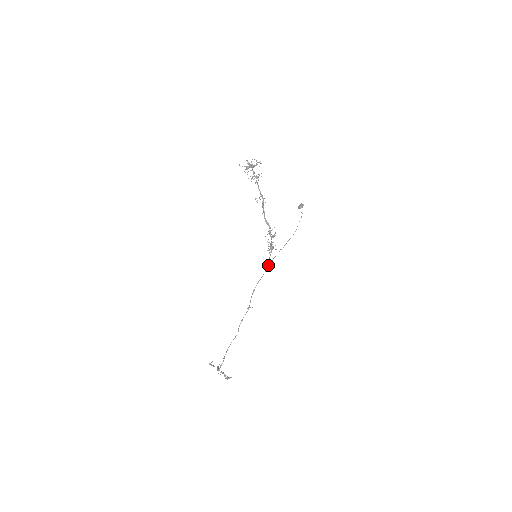
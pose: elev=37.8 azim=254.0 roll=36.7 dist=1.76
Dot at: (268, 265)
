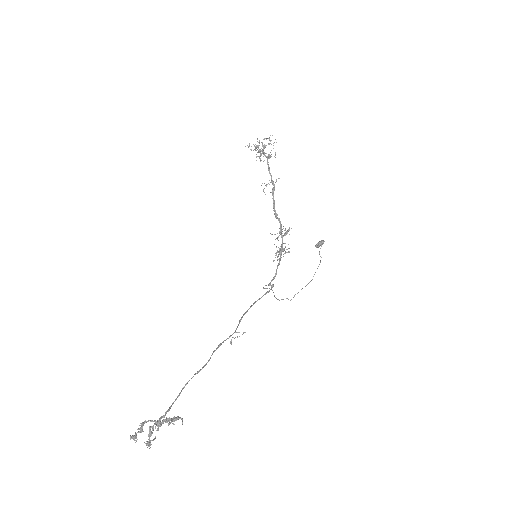
Dot at: (273, 284)
